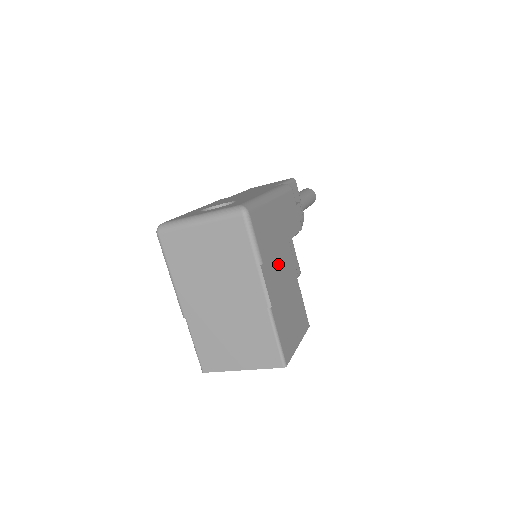
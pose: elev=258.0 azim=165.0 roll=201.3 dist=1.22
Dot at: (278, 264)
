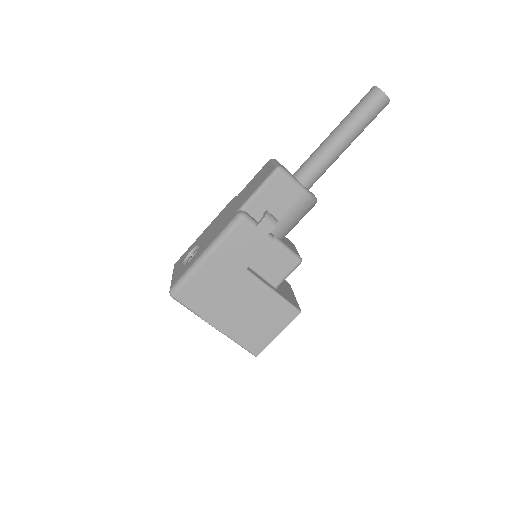
Dot at: (228, 301)
